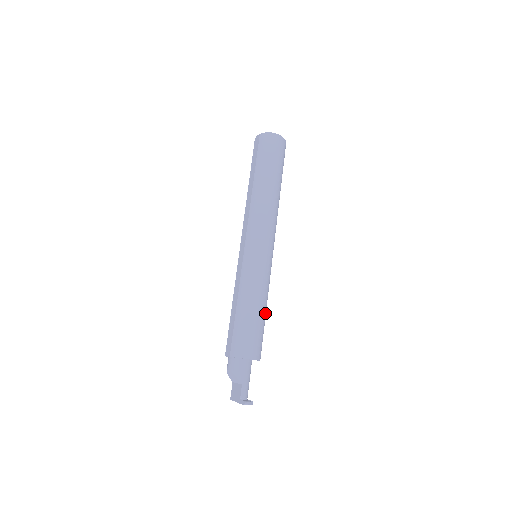
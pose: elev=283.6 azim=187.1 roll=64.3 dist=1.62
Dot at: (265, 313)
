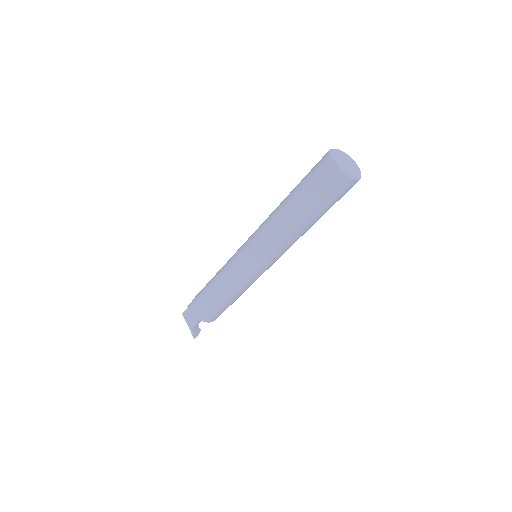
Dot at: occluded
